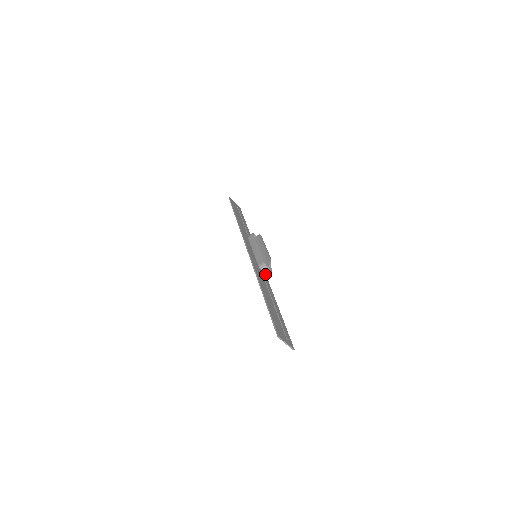
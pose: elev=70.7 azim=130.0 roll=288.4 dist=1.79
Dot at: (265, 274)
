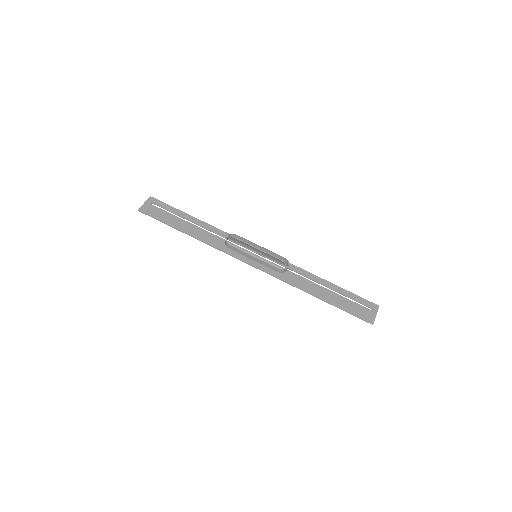
Dot at: occluded
